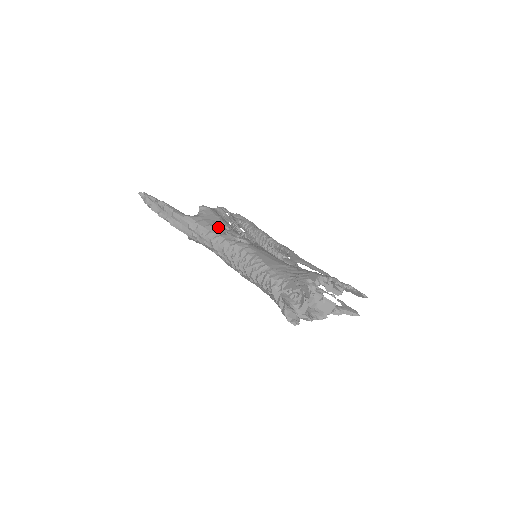
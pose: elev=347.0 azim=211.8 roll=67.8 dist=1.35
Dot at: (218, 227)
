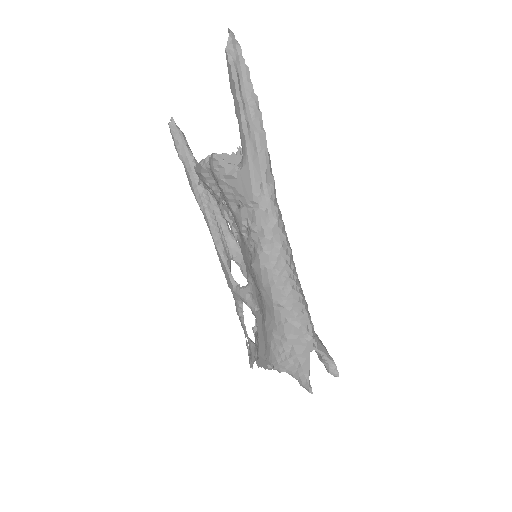
Dot at: occluded
